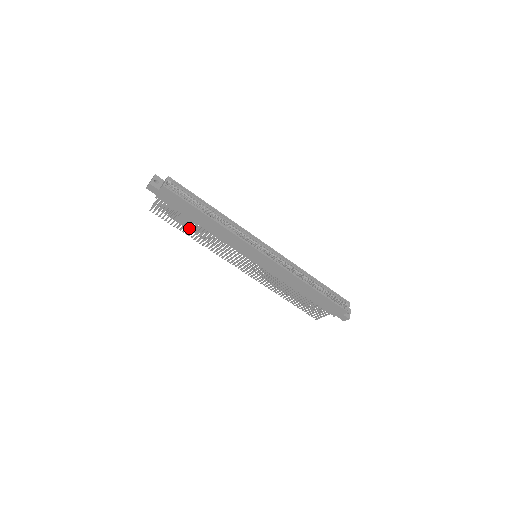
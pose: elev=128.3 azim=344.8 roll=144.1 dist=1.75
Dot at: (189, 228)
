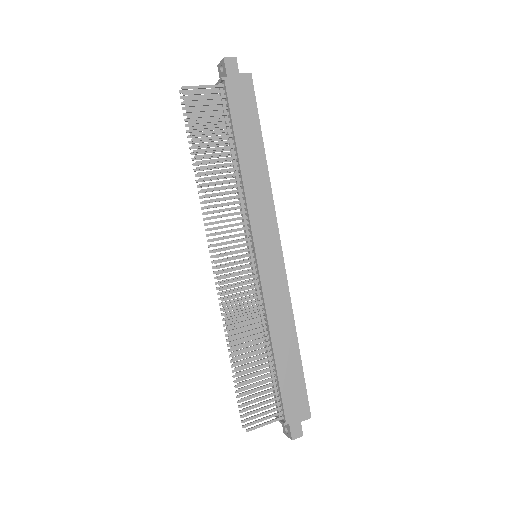
Dot at: (196, 158)
